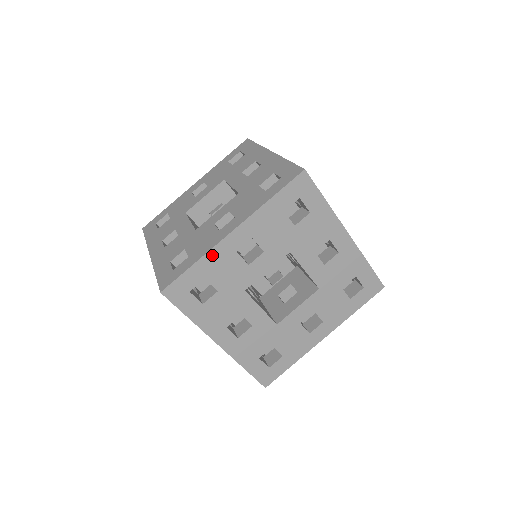
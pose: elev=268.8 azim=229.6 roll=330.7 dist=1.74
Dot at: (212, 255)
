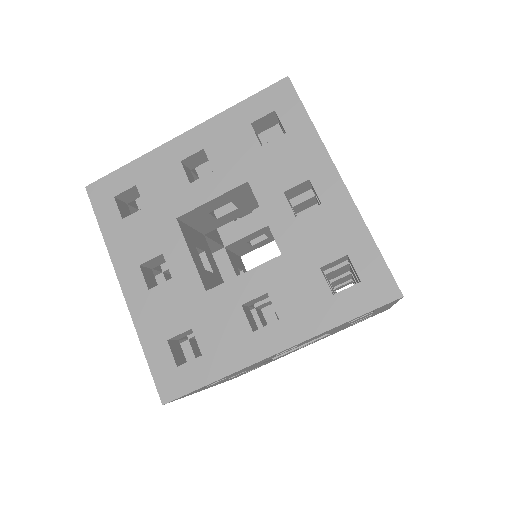
Dot at: (152, 157)
